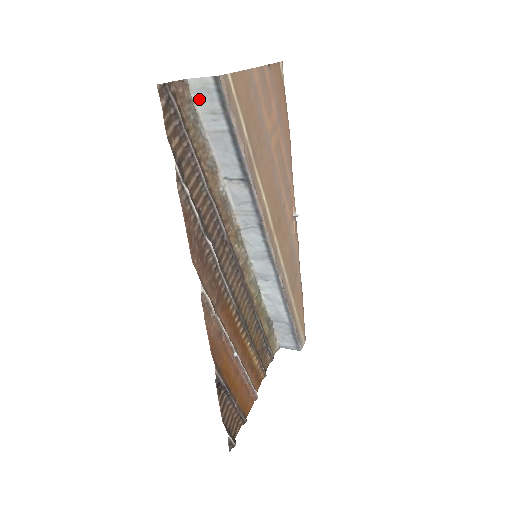
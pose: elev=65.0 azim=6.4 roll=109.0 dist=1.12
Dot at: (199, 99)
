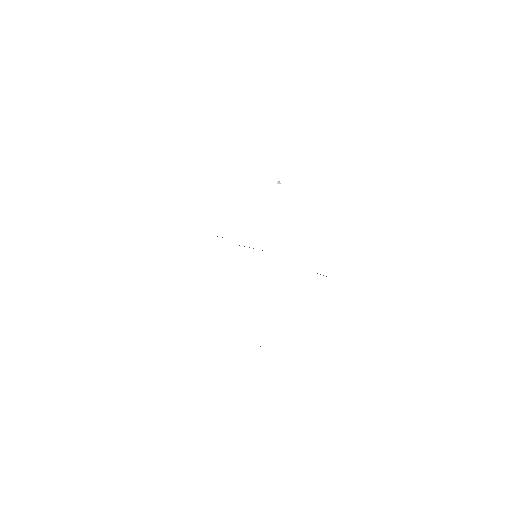
Dot at: occluded
